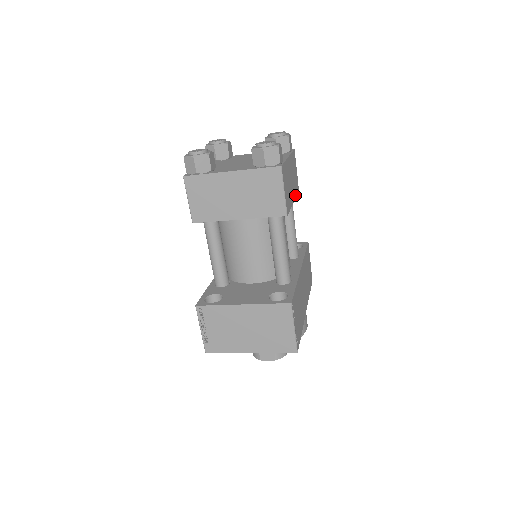
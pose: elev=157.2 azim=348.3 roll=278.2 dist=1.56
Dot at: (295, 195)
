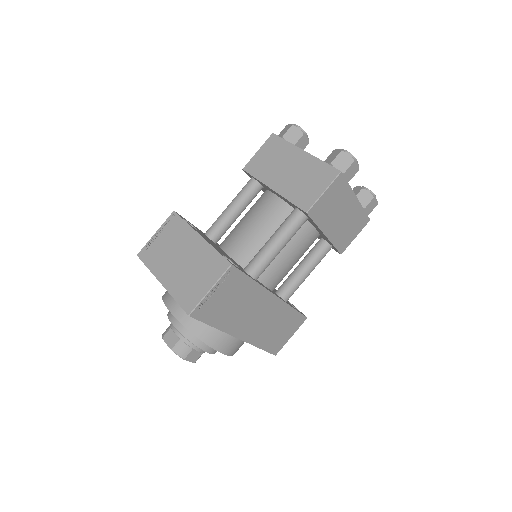
Dot at: (333, 240)
